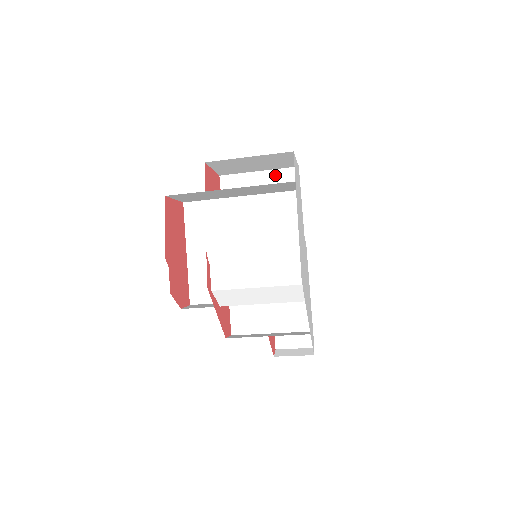
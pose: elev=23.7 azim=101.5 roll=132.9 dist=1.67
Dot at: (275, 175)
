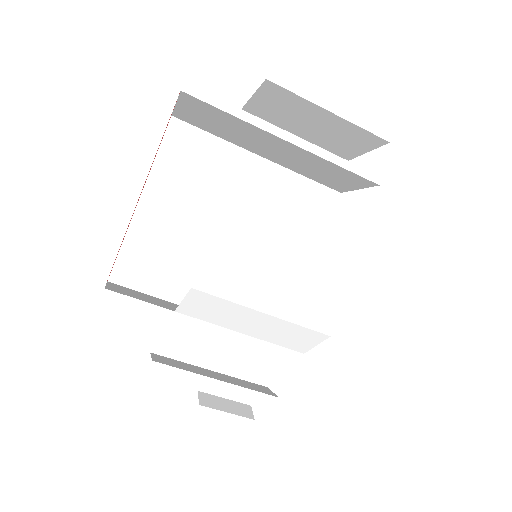
Dot at: (315, 154)
